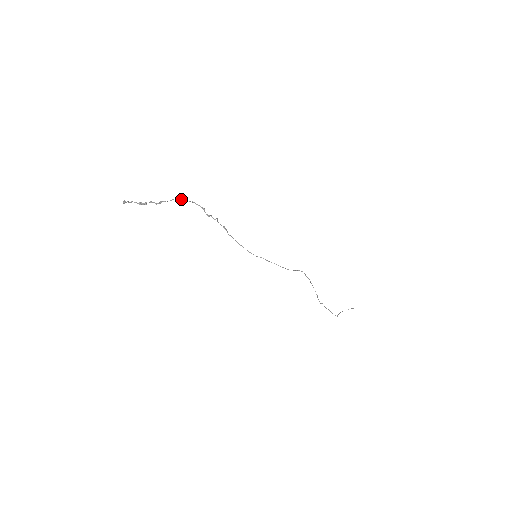
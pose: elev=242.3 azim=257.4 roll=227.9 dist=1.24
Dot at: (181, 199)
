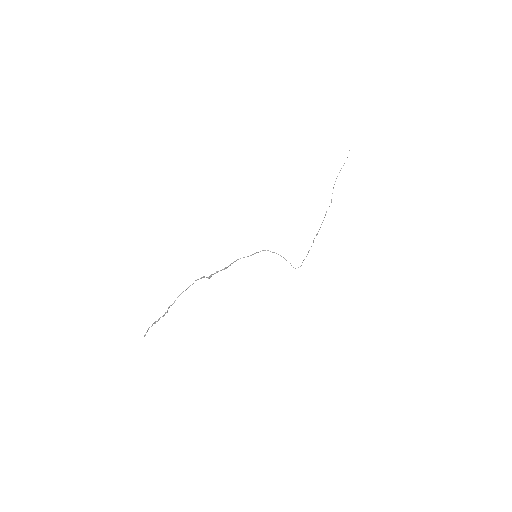
Dot at: occluded
